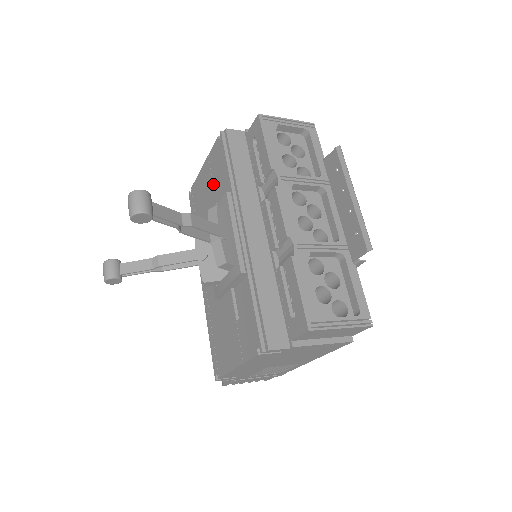
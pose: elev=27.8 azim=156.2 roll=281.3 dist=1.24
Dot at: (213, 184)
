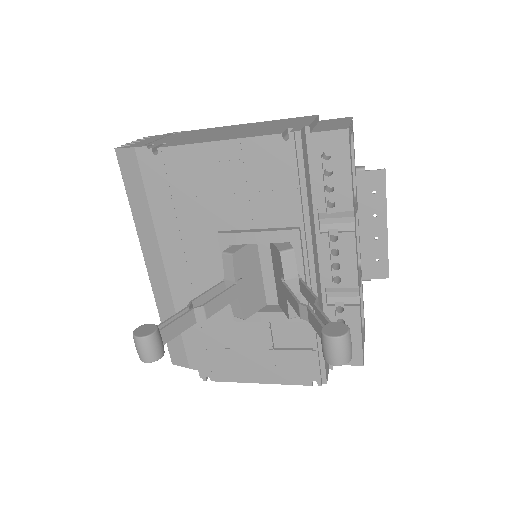
Dot at: (248, 188)
